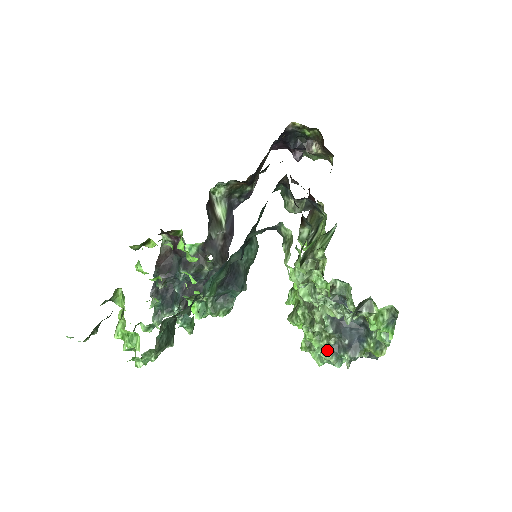
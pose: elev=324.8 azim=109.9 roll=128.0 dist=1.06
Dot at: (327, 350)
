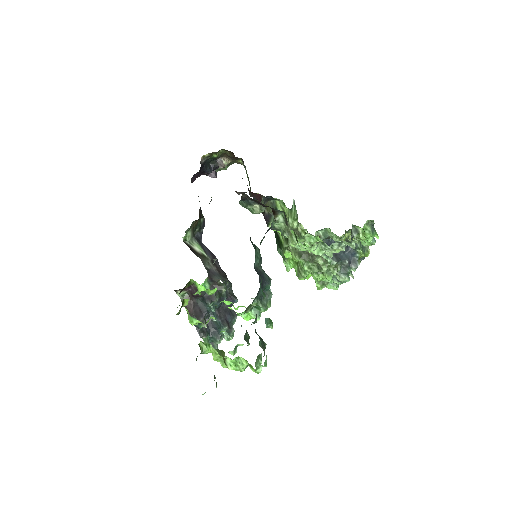
Dot at: (339, 276)
